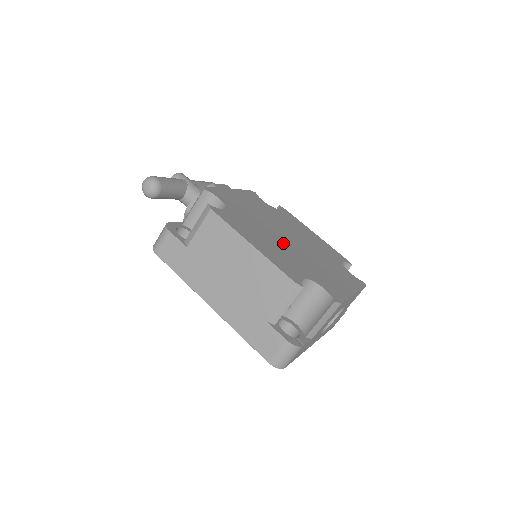
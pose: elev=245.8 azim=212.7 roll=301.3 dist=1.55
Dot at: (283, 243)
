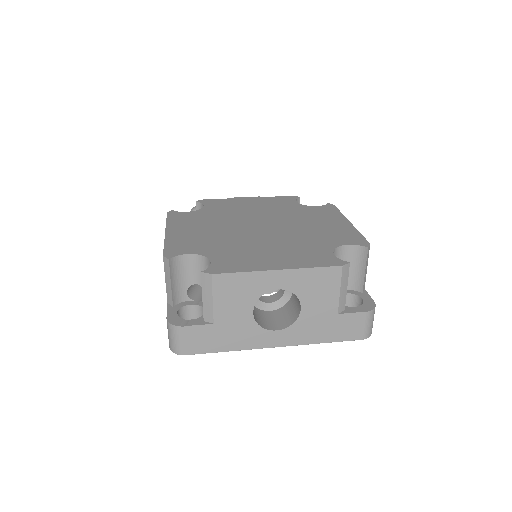
Dot at: (233, 230)
